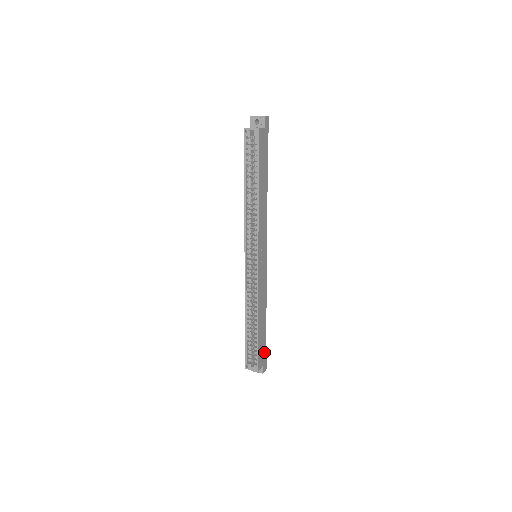
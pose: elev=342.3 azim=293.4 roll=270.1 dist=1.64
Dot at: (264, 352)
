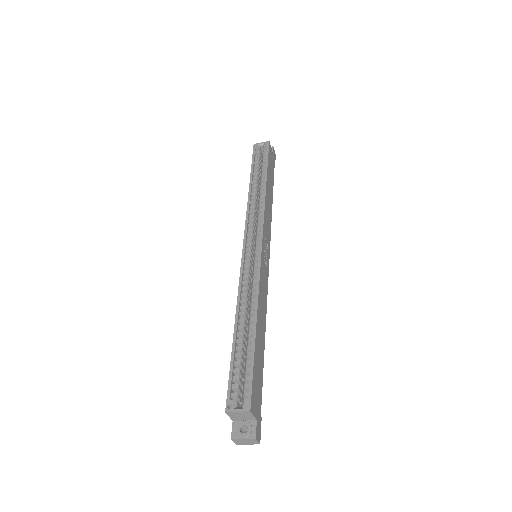
Dot at: (259, 398)
